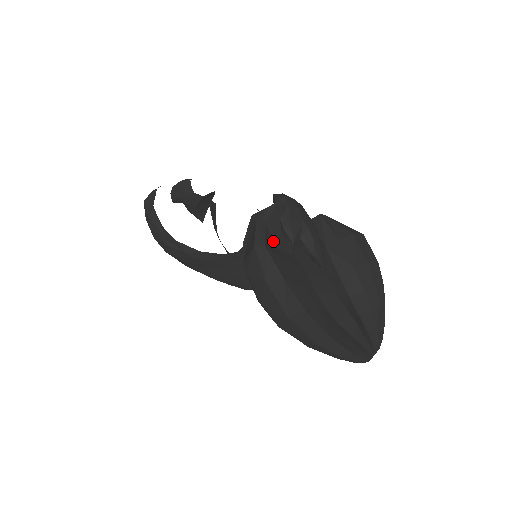
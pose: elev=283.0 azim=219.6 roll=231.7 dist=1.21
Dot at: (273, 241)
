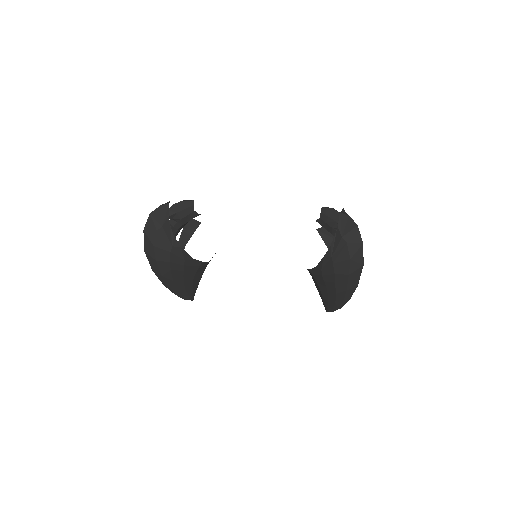
Dot at: occluded
